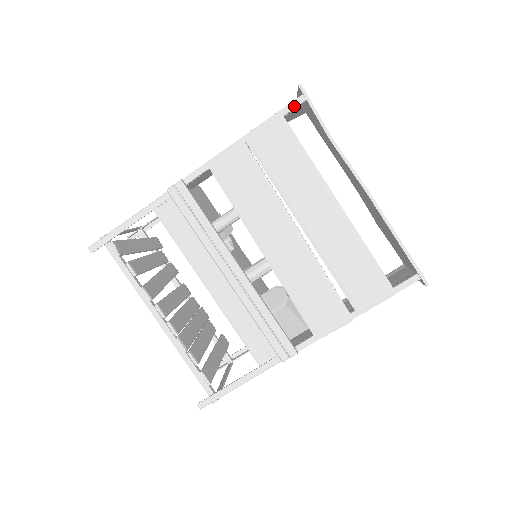
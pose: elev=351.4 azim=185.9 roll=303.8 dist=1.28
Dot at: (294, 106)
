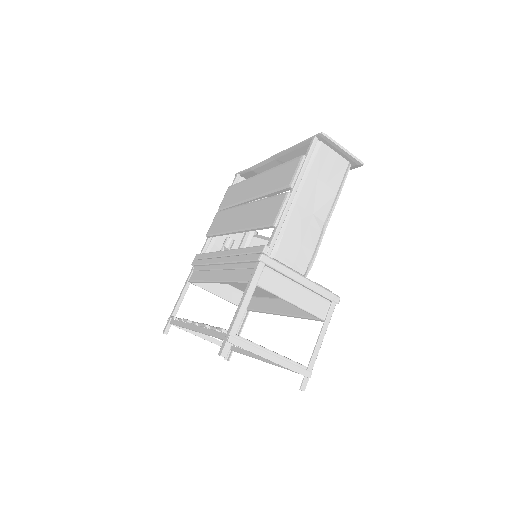
Dot at: (234, 181)
